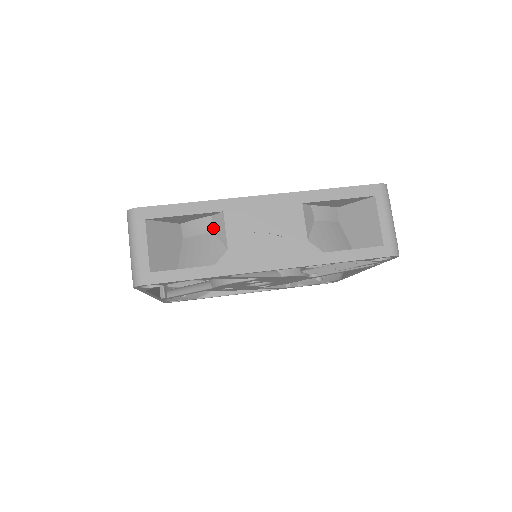
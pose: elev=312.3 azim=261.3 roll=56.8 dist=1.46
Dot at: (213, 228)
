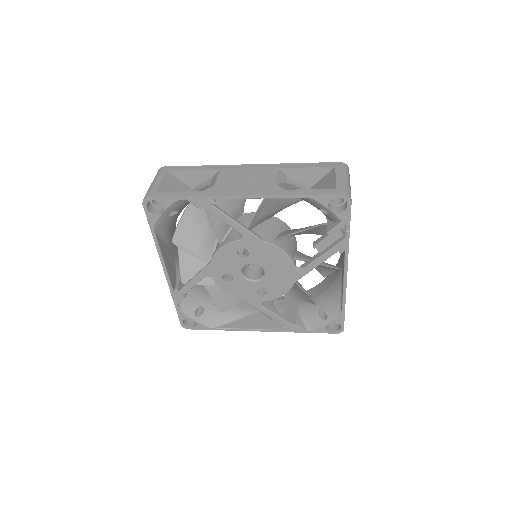
Dot at: (211, 182)
